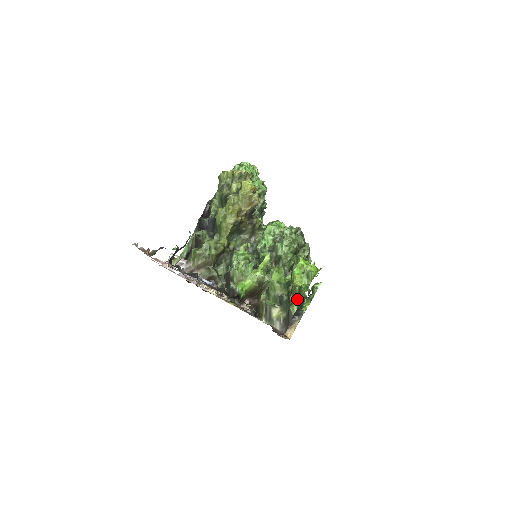
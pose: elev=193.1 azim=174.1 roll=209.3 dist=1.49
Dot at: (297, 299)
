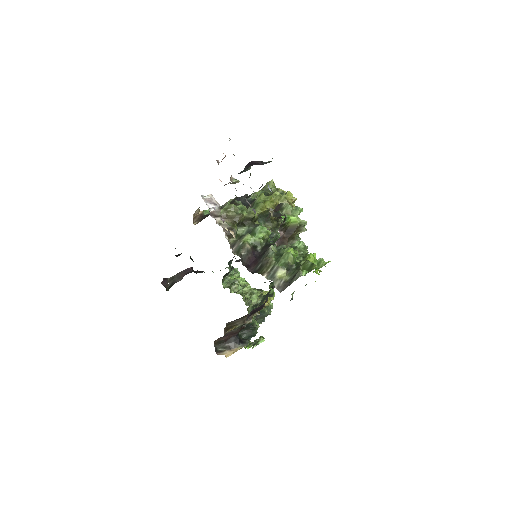
Dot at: (306, 270)
